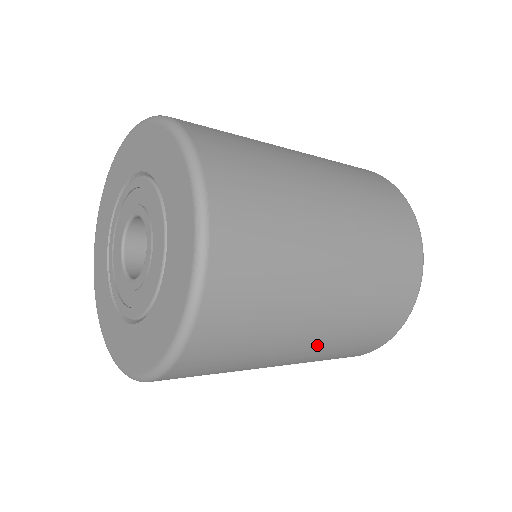
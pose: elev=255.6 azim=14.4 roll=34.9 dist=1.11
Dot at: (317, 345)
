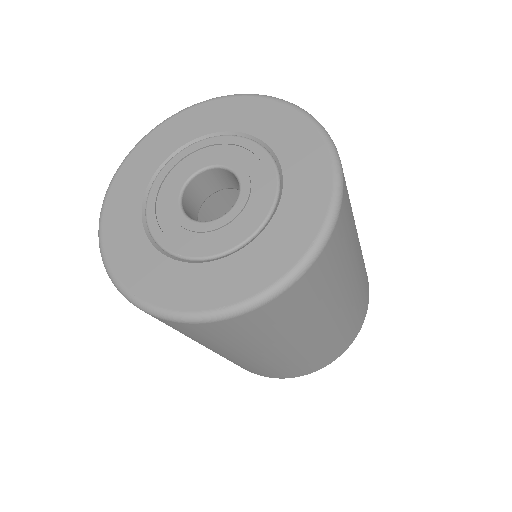
Dot at: (325, 333)
